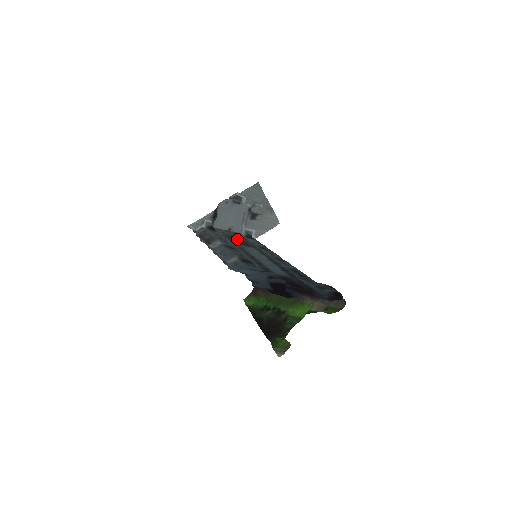
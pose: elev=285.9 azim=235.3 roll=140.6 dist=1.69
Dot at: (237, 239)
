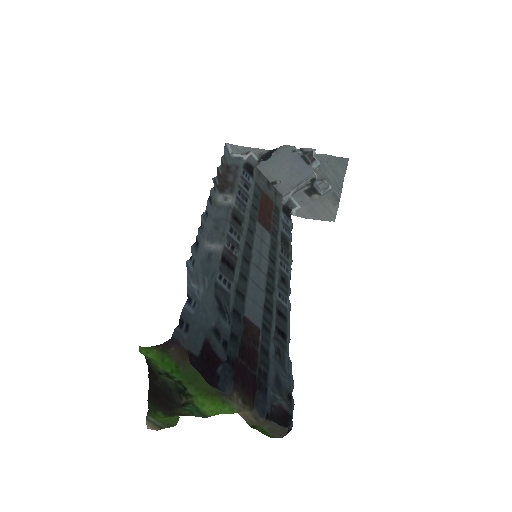
Dot at: (266, 206)
